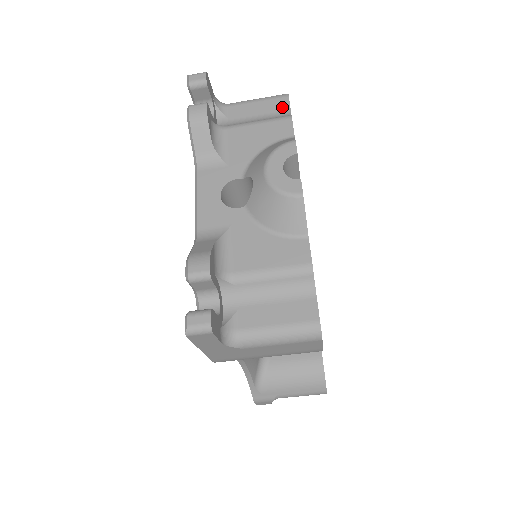
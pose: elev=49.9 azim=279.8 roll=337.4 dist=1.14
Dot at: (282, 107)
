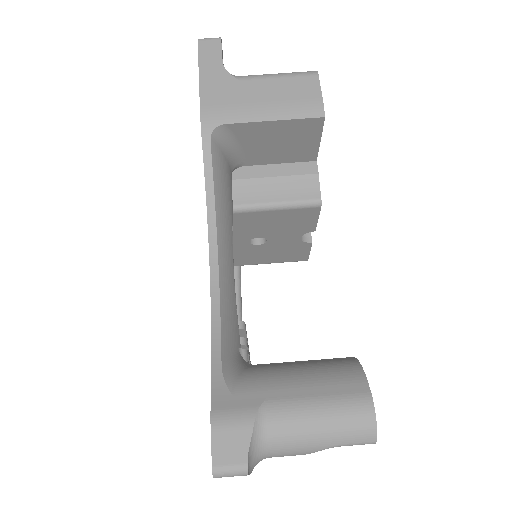
Dot at: occluded
